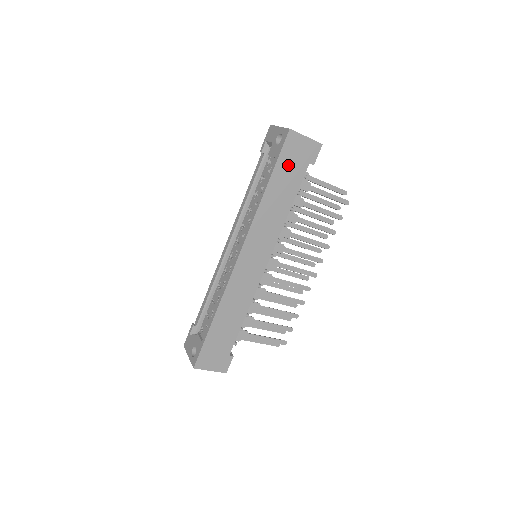
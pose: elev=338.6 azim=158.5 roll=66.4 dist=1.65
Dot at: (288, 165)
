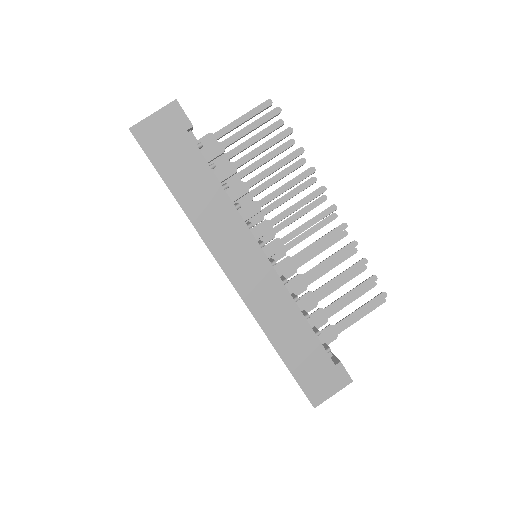
Dot at: (170, 158)
